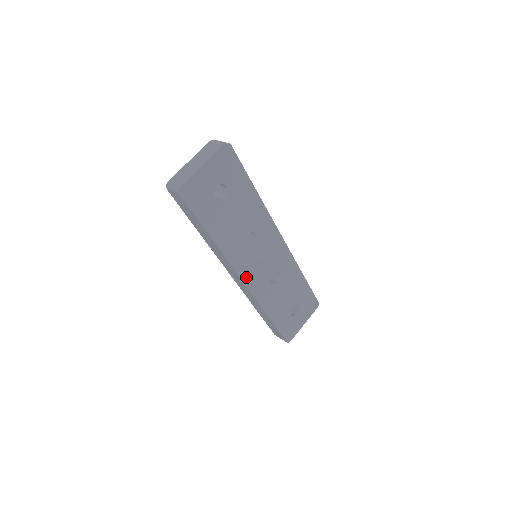
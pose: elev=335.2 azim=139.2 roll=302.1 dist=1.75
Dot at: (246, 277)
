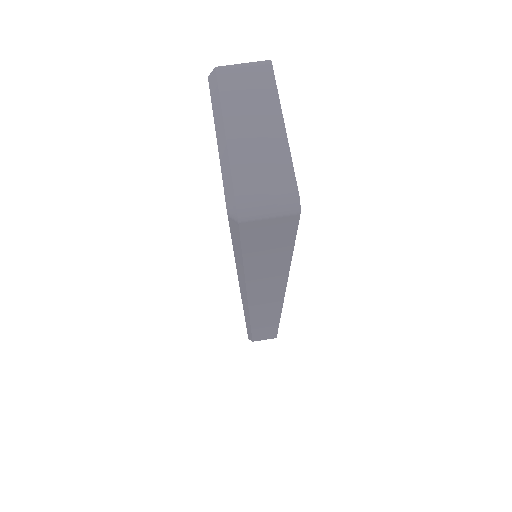
Dot at: occluded
